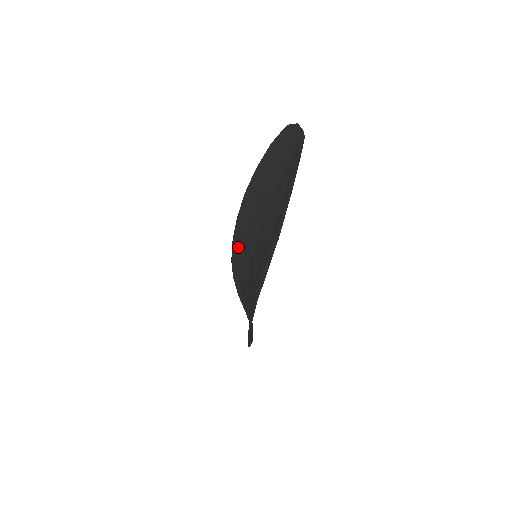
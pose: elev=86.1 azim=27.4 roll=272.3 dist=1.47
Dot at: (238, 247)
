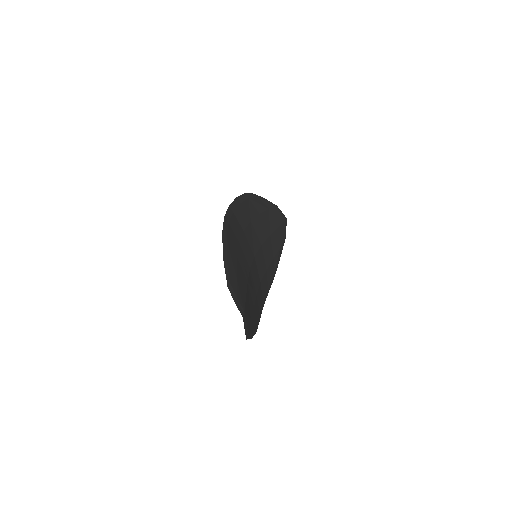
Dot at: occluded
